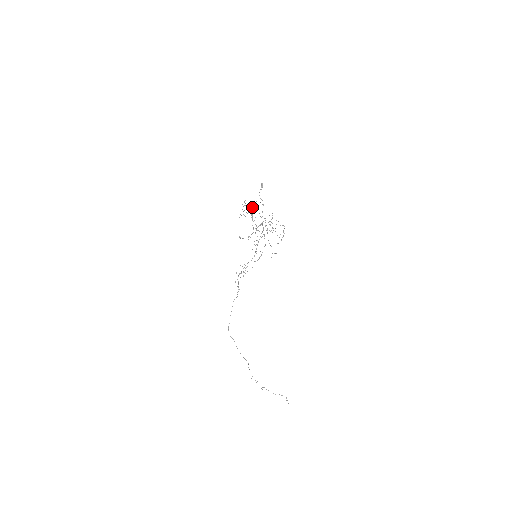
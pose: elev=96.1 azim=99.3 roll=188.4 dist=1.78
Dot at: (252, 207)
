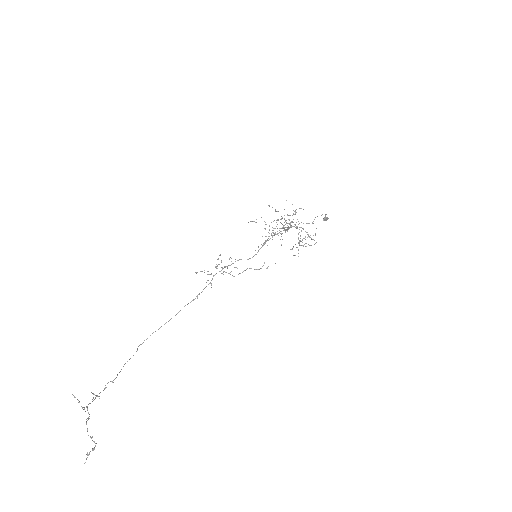
Dot at: occluded
